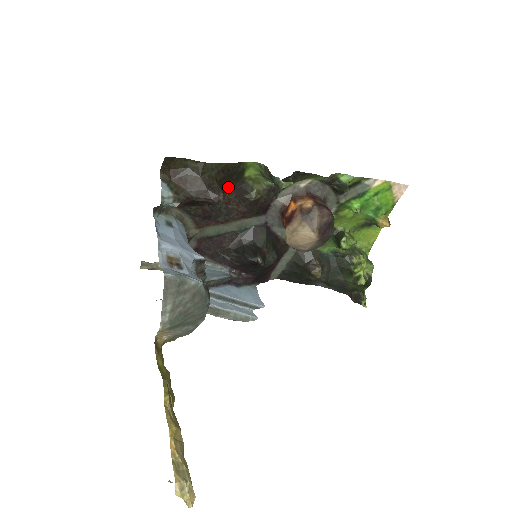
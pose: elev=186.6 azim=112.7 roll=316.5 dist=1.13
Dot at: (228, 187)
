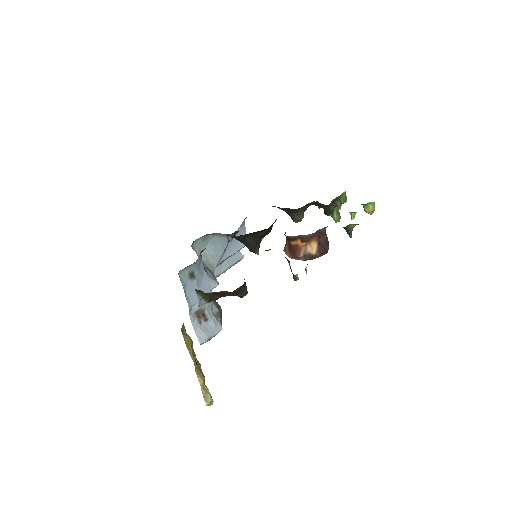
Dot at: occluded
